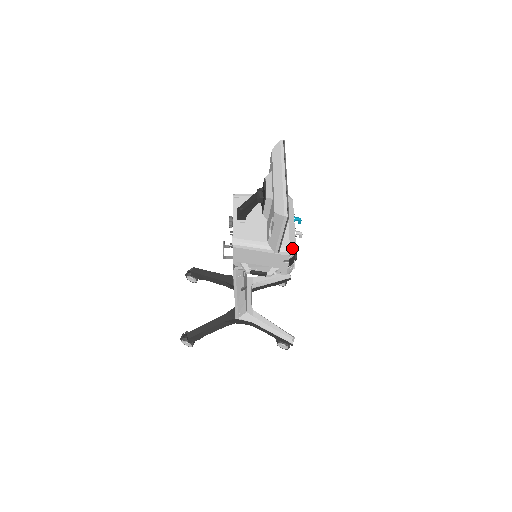
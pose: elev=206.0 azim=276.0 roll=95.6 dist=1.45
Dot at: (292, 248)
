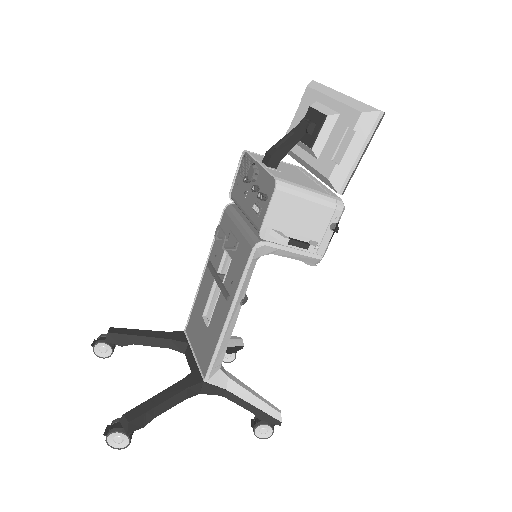
Dot at: (343, 204)
